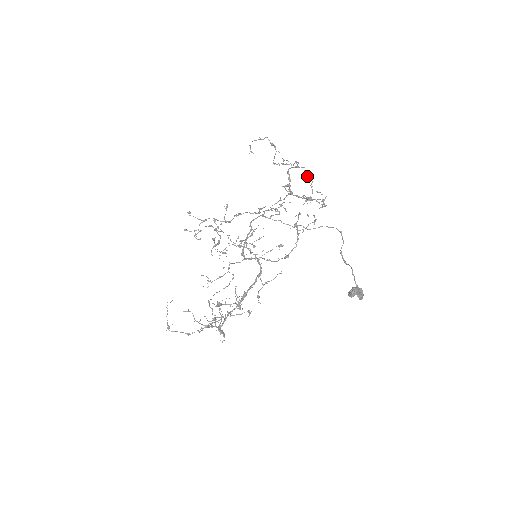
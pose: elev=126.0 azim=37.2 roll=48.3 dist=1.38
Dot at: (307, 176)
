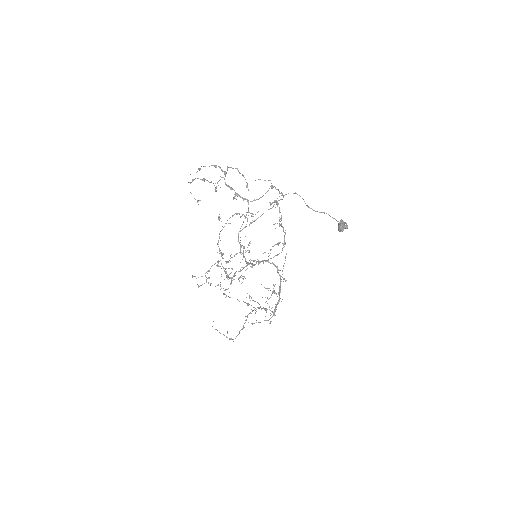
Dot at: occluded
